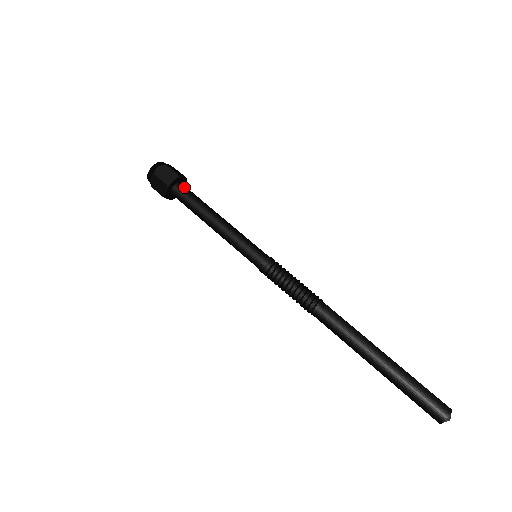
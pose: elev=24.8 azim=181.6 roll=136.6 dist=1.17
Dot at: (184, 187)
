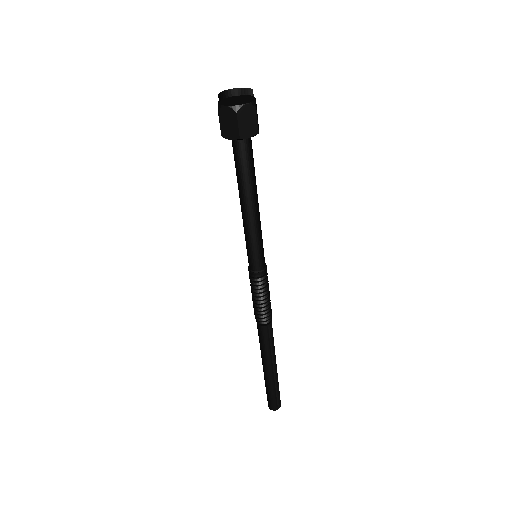
Dot at: (251, 145)
